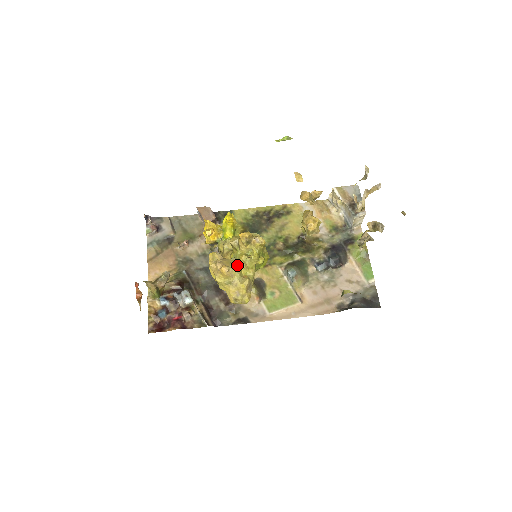
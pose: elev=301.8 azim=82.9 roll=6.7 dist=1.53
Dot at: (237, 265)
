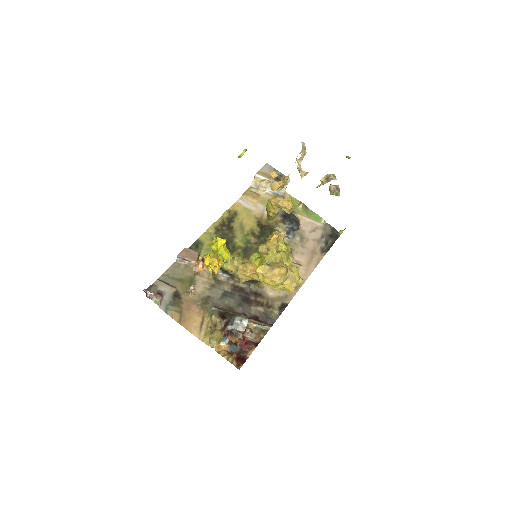
Dot at: (281, 263)
